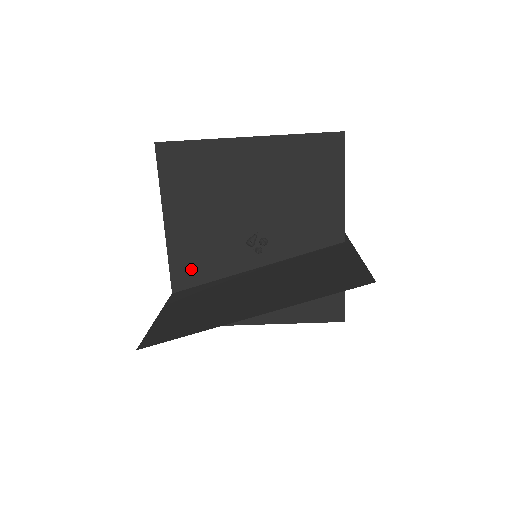
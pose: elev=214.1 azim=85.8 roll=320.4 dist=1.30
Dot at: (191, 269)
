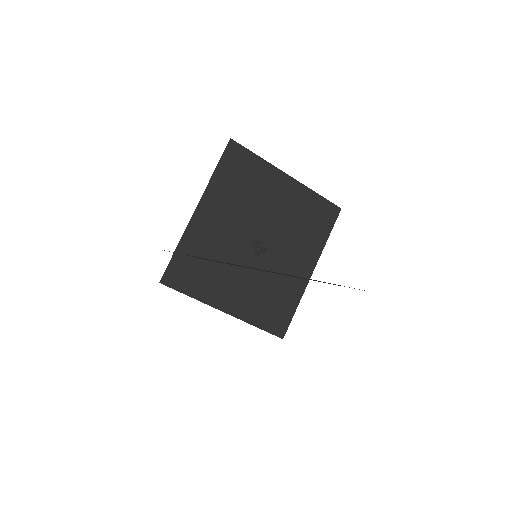
Dot at: (201, 241)
